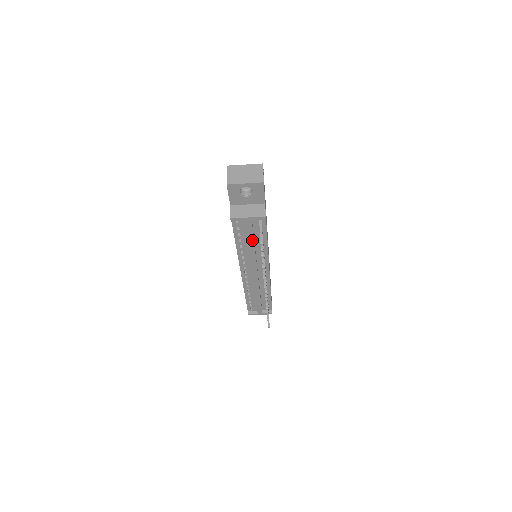
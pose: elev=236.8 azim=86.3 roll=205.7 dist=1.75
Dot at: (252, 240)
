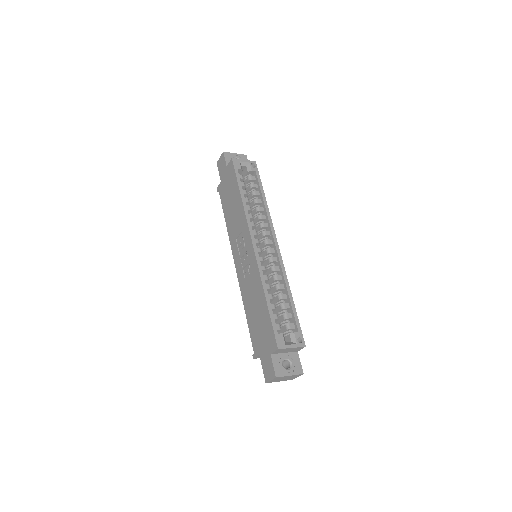
Dot at: occluded
